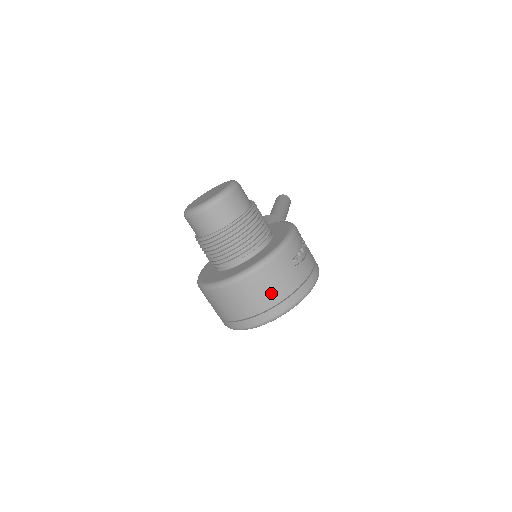
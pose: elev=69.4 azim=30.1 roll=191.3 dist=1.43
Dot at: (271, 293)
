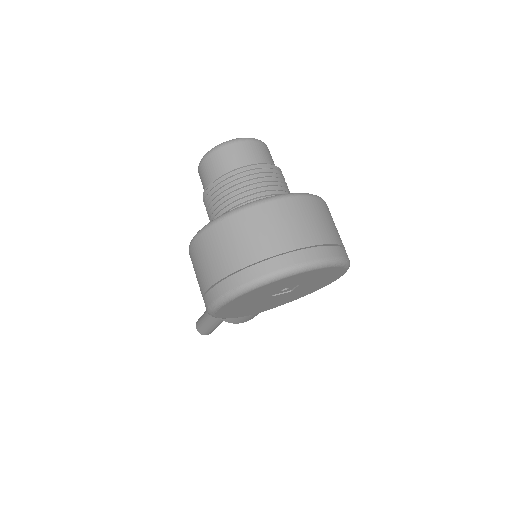
Dot at: (324, 228)
